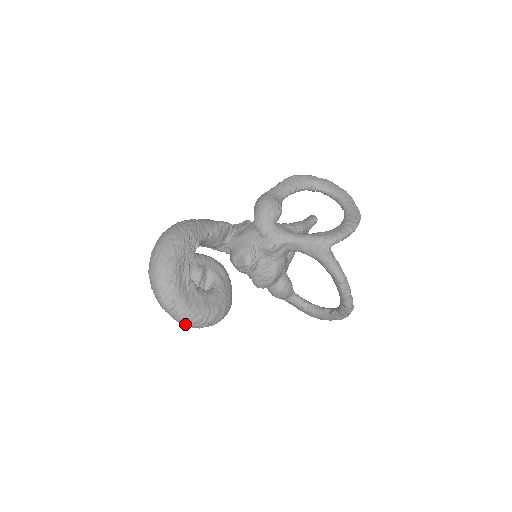
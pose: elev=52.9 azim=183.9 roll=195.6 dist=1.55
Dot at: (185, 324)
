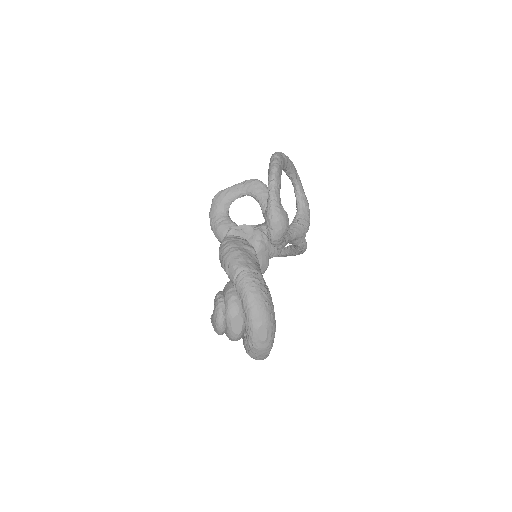
Dot at: occluded
